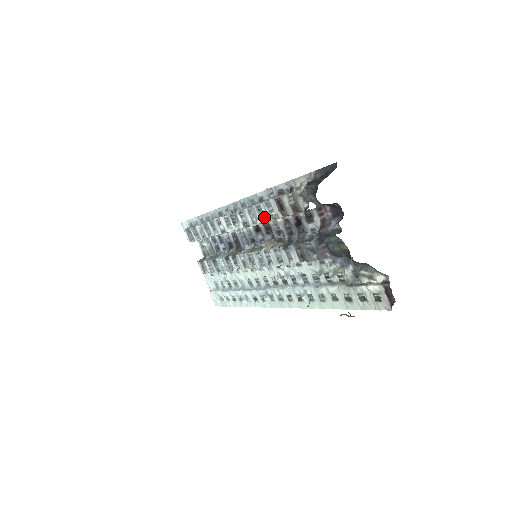
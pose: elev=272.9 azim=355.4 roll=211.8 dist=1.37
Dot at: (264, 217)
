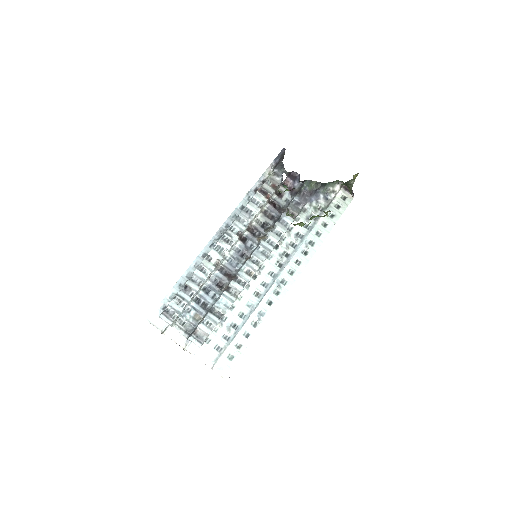
Dot at: (253, 212)
